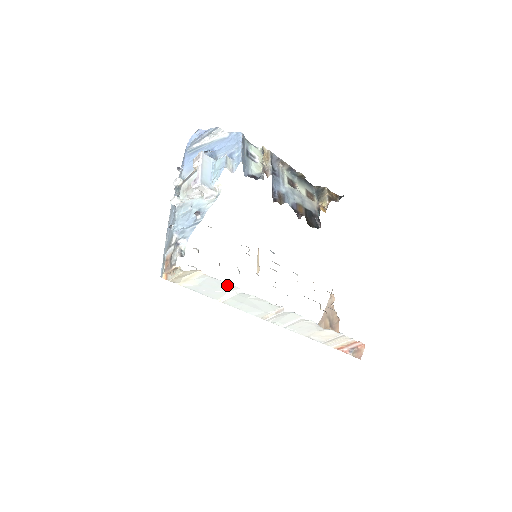
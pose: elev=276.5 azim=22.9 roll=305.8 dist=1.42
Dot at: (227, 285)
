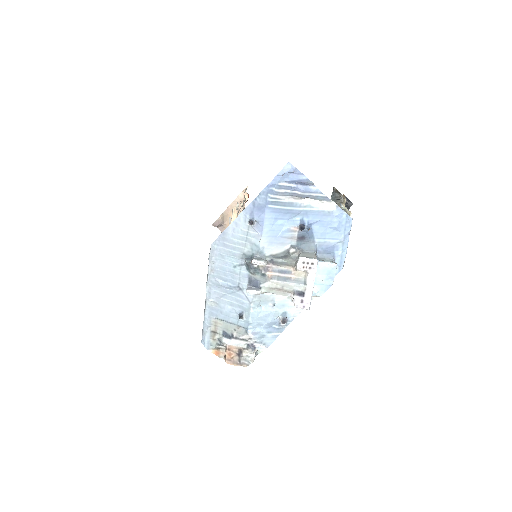
Dot at: occluded
